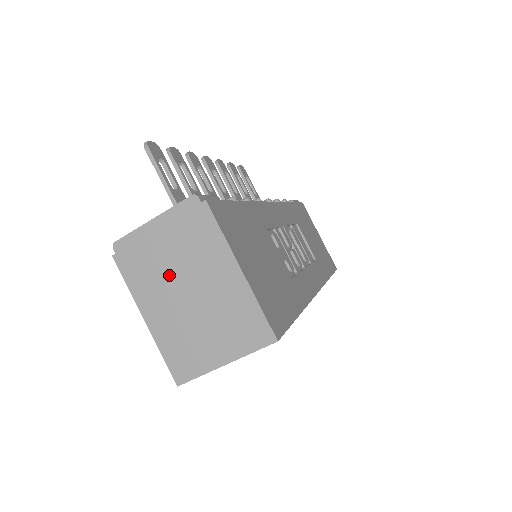
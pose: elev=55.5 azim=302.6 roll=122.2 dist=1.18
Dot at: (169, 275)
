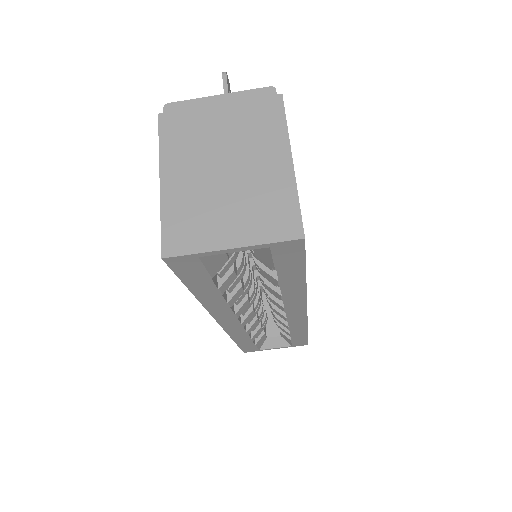
Dot at: (211, 146)
